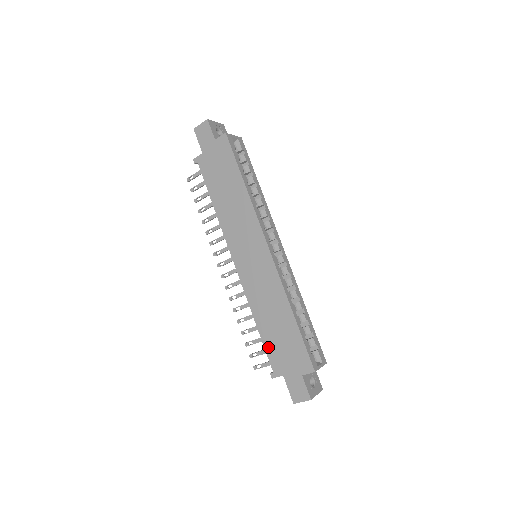
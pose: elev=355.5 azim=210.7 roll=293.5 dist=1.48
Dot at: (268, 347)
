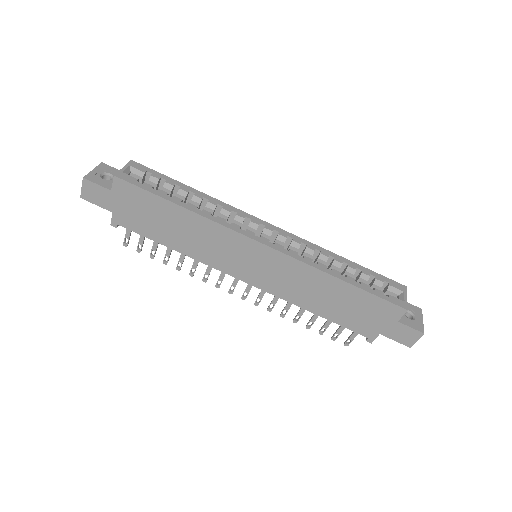
Dot at: (344, 323)
